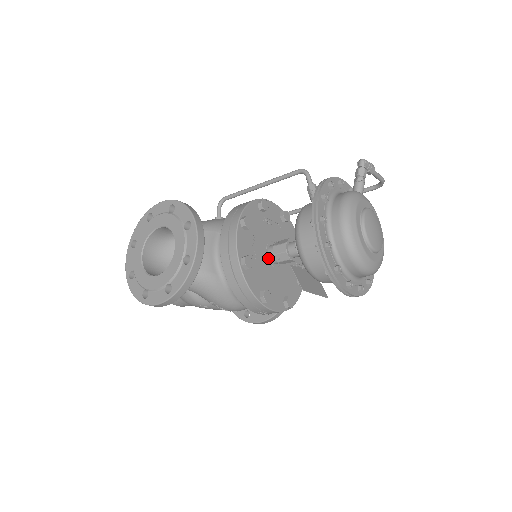
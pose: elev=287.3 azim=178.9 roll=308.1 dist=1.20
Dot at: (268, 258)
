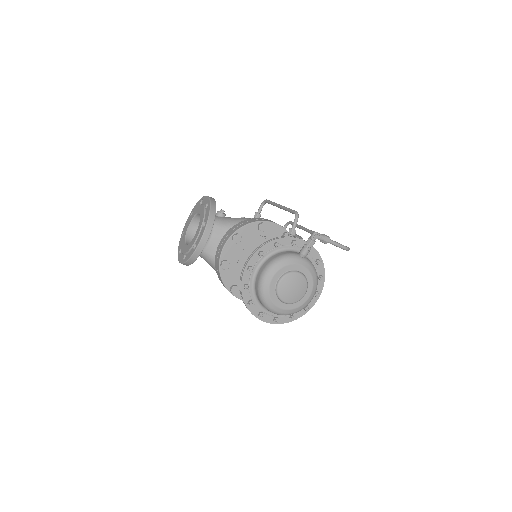
Dot at: occluded
